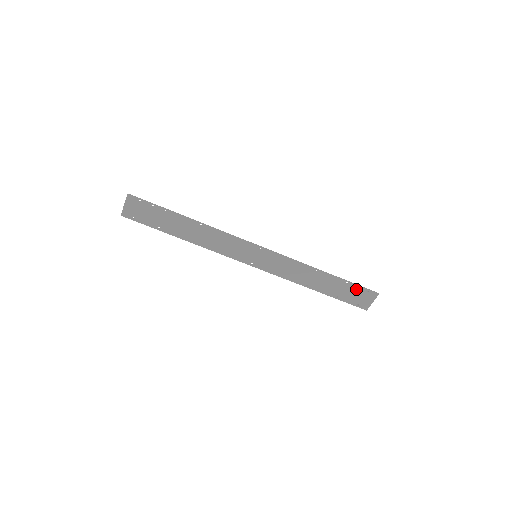
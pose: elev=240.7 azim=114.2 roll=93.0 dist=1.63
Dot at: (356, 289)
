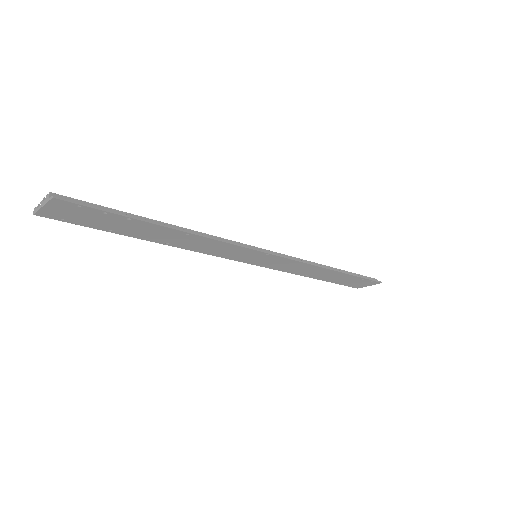
Dot at: (361, 280)
